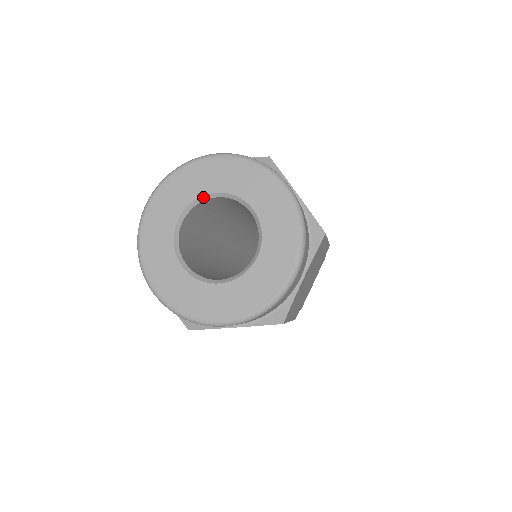
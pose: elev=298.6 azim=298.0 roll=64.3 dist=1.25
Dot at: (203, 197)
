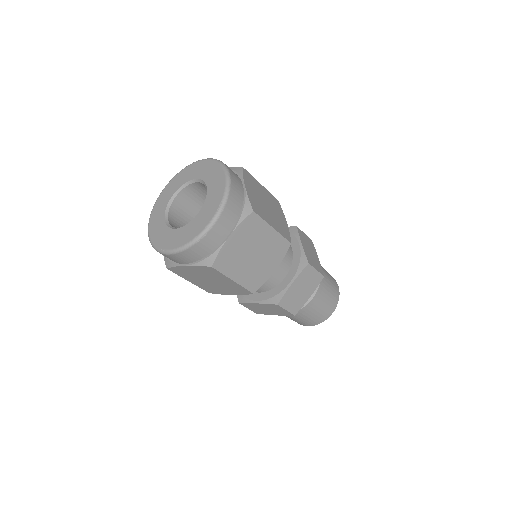
Dot at: (189, 182)
